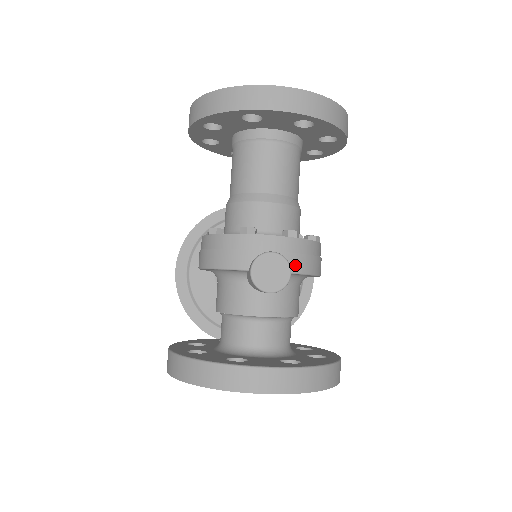
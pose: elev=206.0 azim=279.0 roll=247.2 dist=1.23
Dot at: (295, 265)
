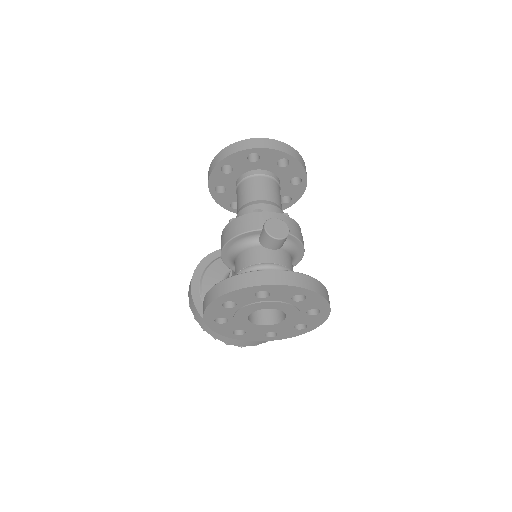
Dot at: (290, 230)
